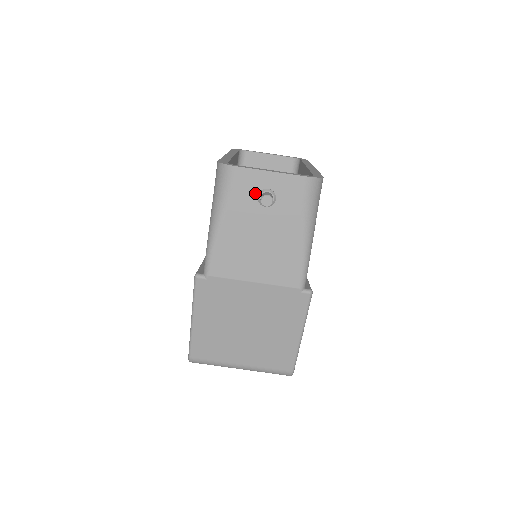
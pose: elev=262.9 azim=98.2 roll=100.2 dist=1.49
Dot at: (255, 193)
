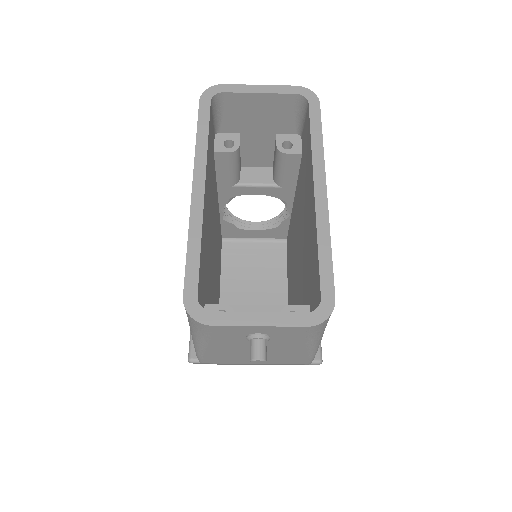
Dot at: (242, 335)
